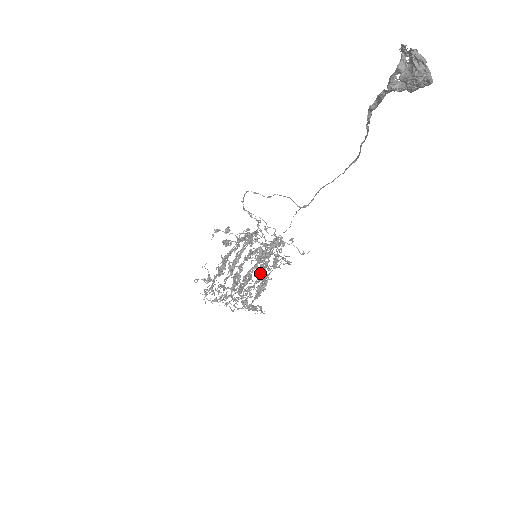
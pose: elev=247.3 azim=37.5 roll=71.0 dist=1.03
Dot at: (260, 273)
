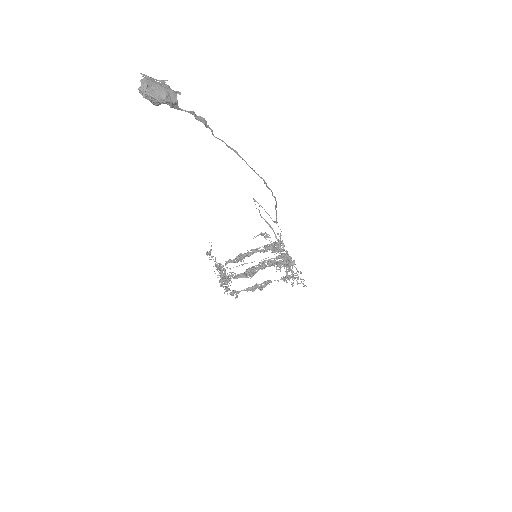
Dot at: (249, 268)
